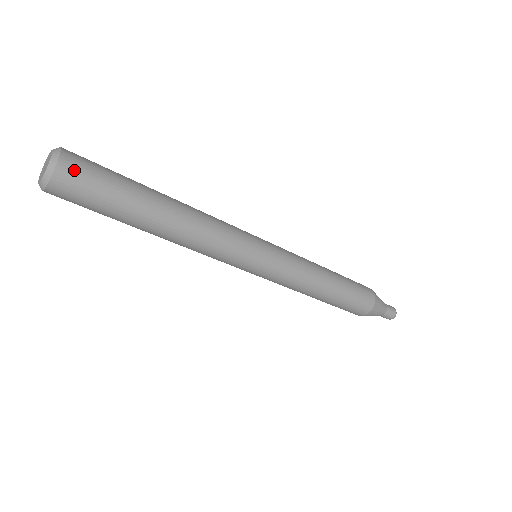
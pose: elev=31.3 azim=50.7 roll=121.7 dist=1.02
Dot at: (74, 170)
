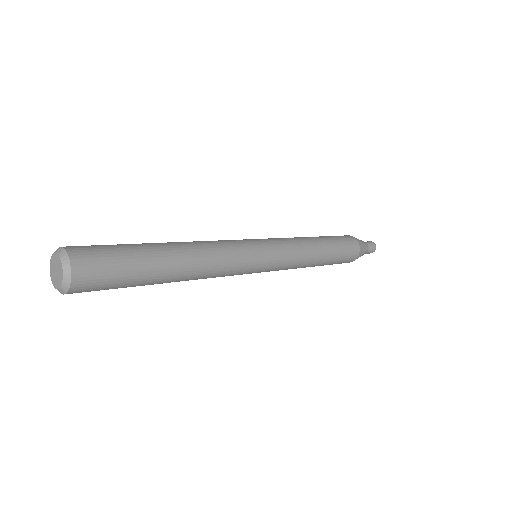
Dot at: (88, 268)
